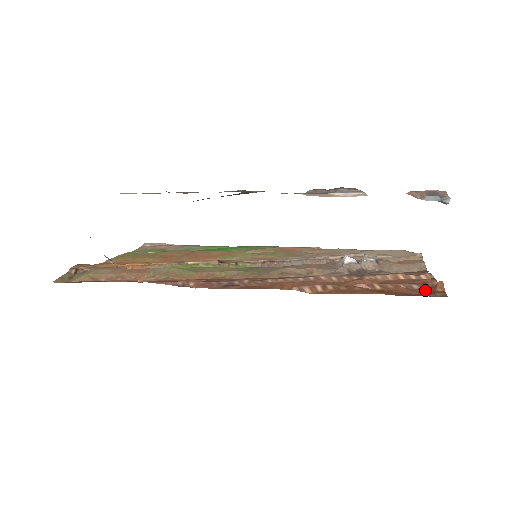
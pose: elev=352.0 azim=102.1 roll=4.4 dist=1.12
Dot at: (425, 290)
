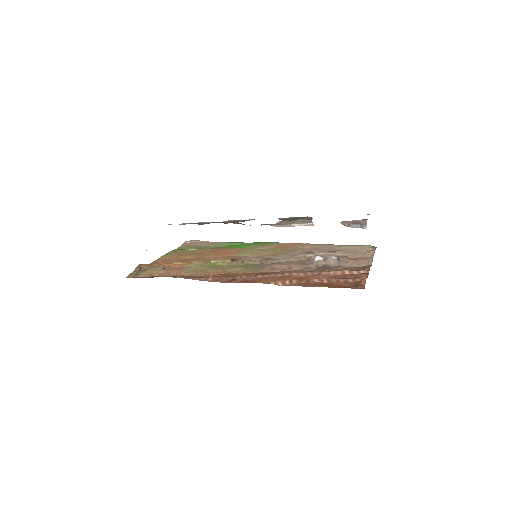
Dot at: (355, 283)
